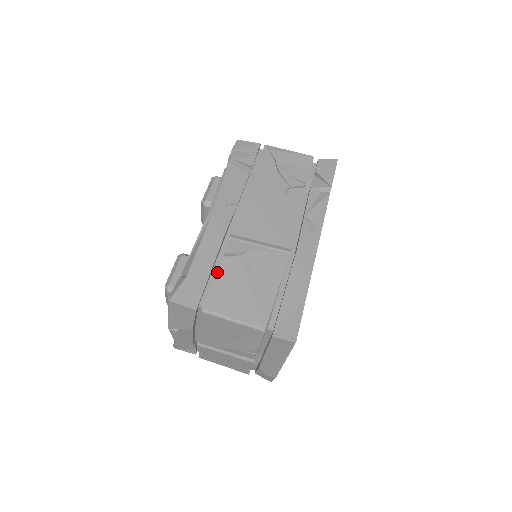
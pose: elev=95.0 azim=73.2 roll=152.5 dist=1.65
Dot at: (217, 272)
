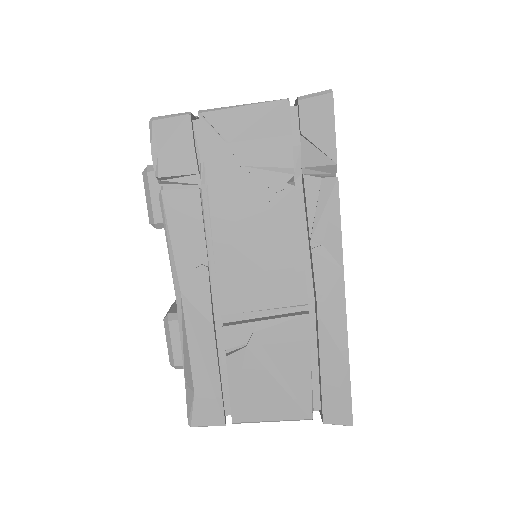
Dot at: (228, 378)
